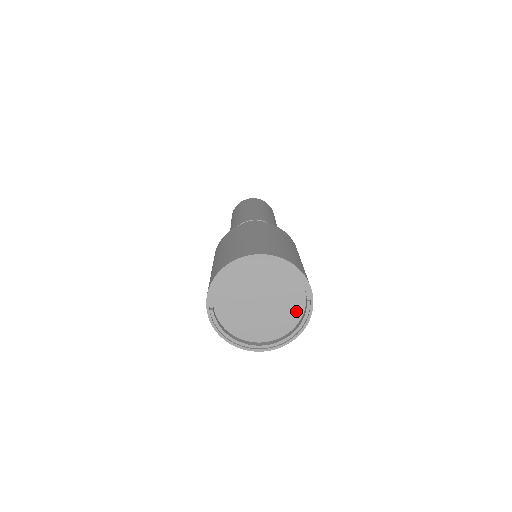
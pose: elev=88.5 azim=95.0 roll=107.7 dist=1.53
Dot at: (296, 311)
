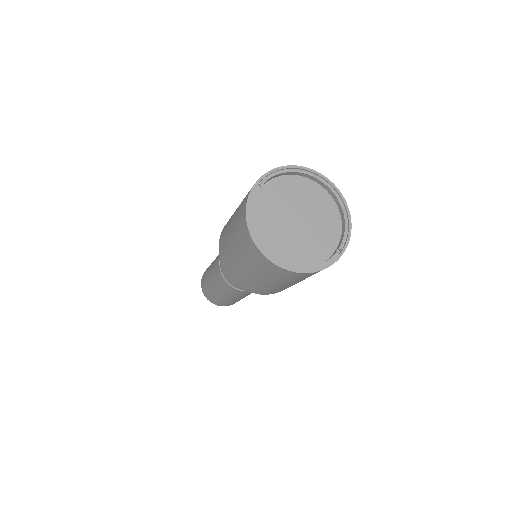
Dot at: (319, 255)
